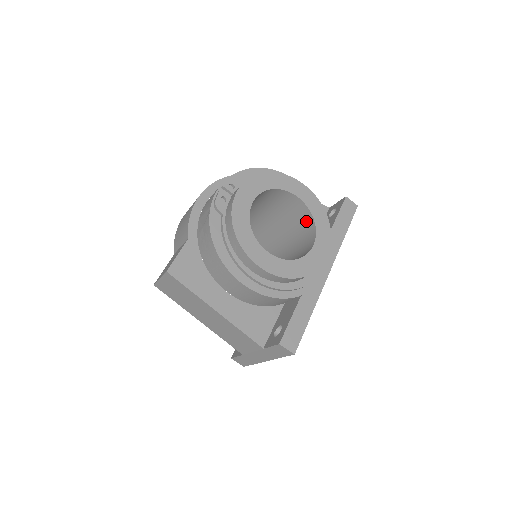
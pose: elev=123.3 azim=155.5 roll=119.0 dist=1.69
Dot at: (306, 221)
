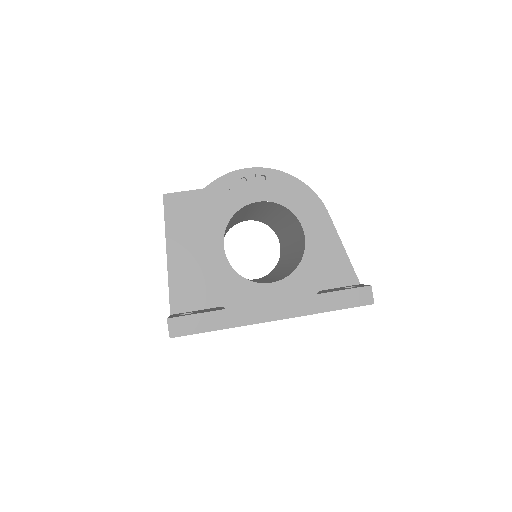
Dot at: (297, 263)
